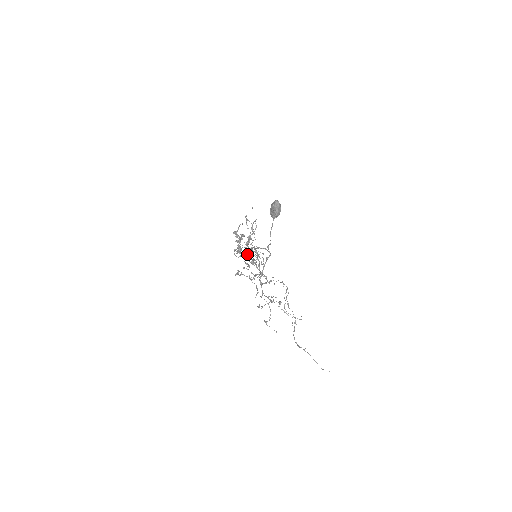
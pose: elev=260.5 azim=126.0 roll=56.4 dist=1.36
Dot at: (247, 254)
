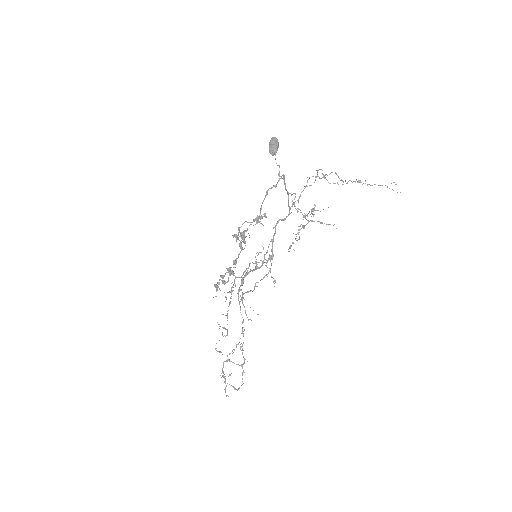
Dot at: (255, 219)
